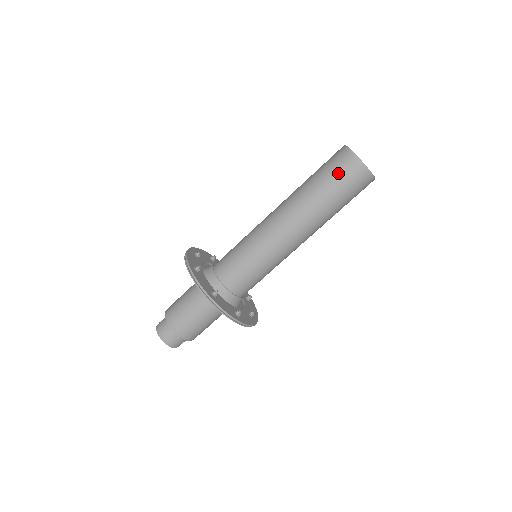
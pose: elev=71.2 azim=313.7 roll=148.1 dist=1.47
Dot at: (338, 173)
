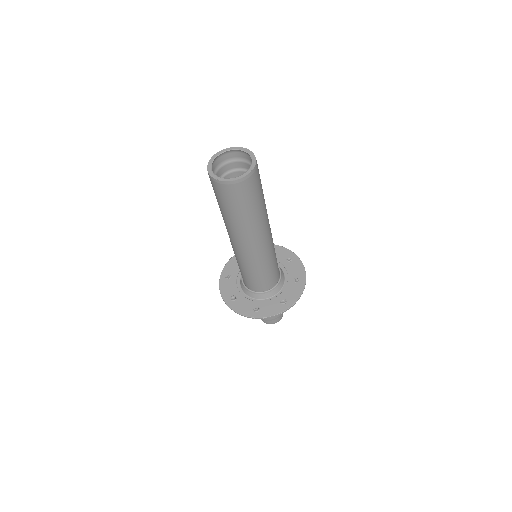
Dot at: (225, 199)
